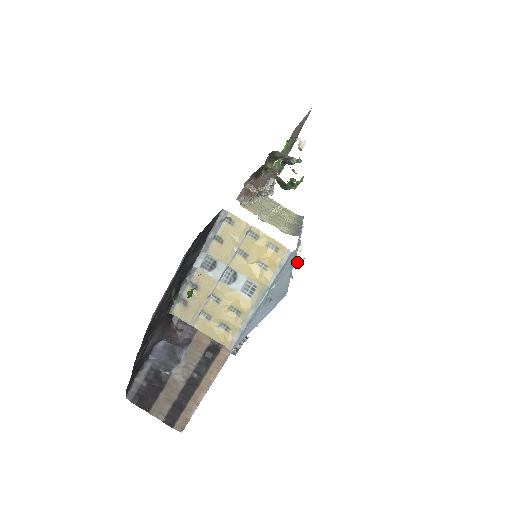
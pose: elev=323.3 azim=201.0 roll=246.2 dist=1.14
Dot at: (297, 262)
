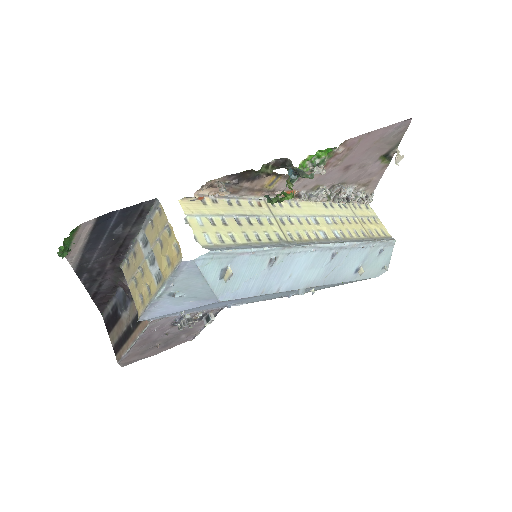
Dot at: (226, 275)
